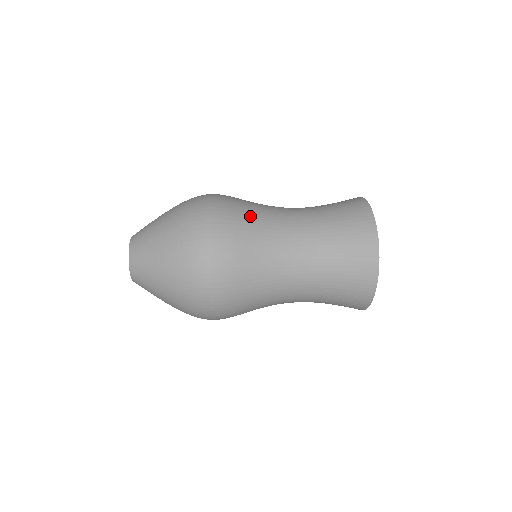
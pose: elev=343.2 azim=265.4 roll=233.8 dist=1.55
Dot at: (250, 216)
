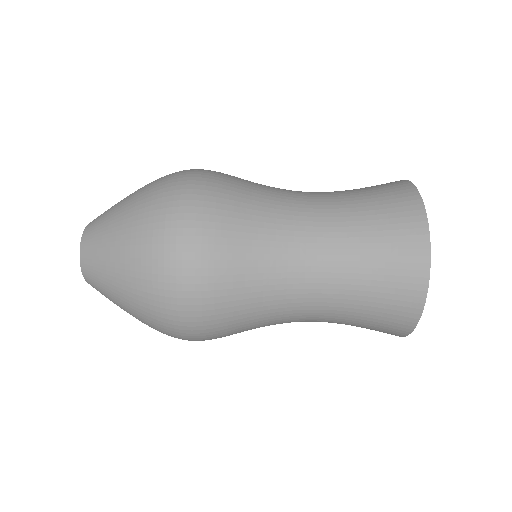
Dot at: (246, 198)
